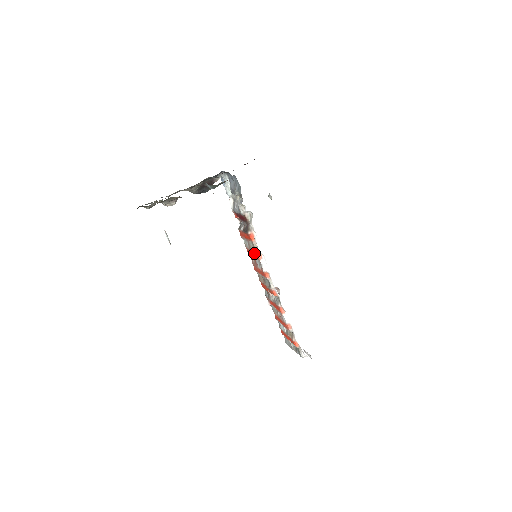
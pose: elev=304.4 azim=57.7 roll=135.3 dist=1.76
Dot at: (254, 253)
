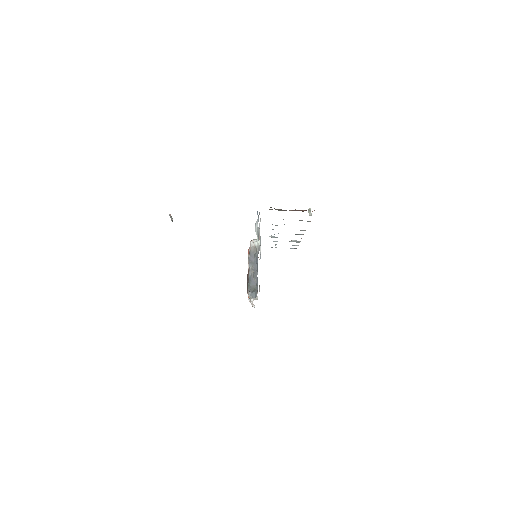
Dot at: occluded
